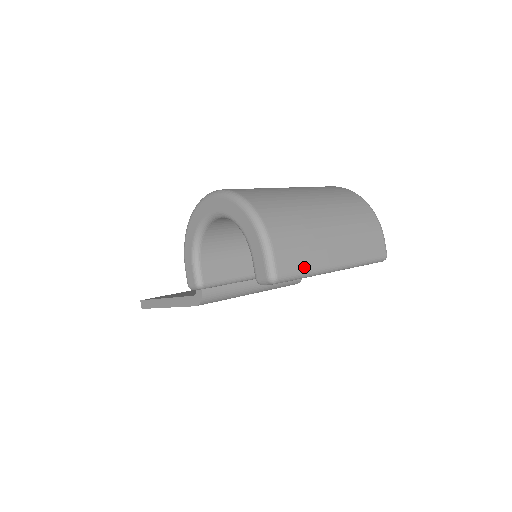
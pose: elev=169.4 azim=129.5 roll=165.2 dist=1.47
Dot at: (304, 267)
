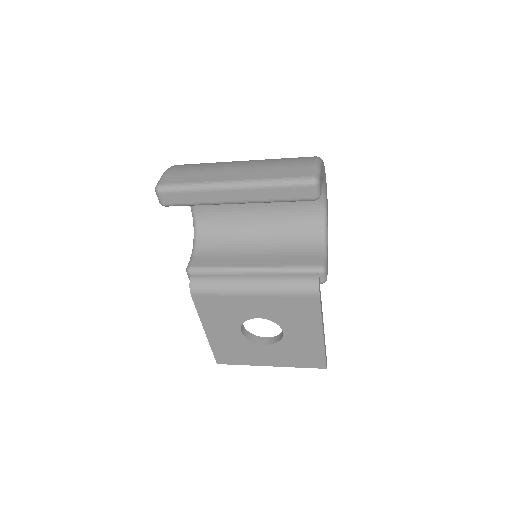
Dot at: (190, 181)
